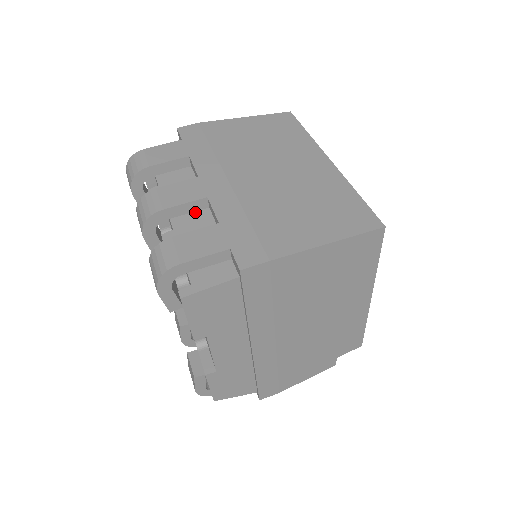
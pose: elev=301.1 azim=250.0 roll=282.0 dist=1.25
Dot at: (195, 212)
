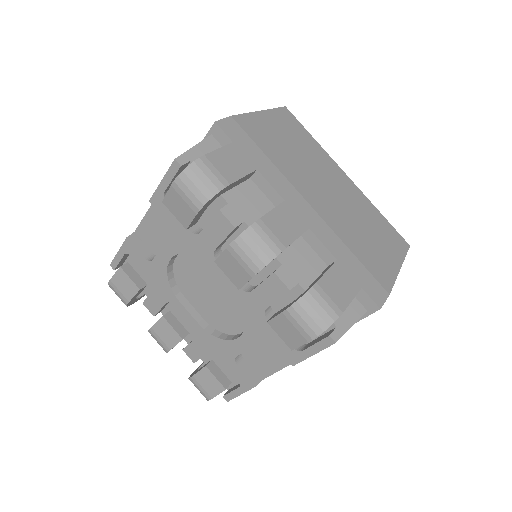
Dot at: occluded
